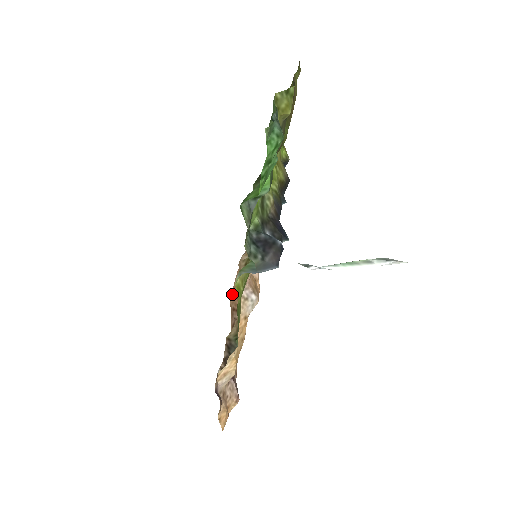
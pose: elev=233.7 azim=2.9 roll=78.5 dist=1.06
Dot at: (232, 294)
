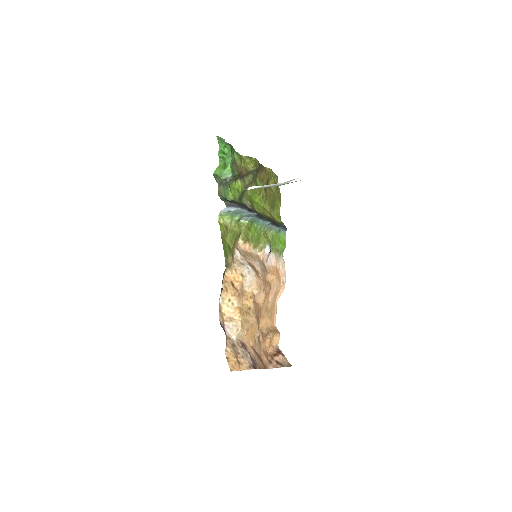
Dot at: (262, 325)
